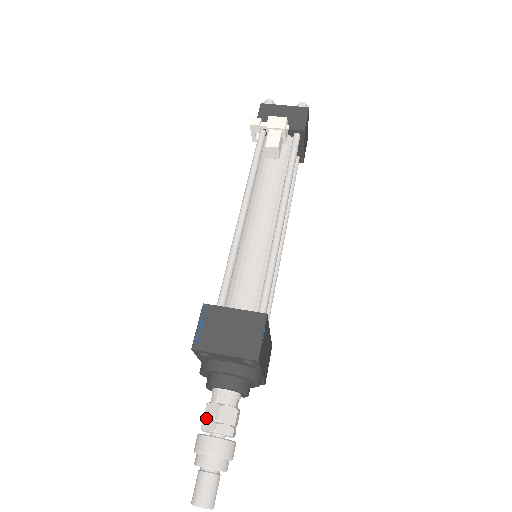
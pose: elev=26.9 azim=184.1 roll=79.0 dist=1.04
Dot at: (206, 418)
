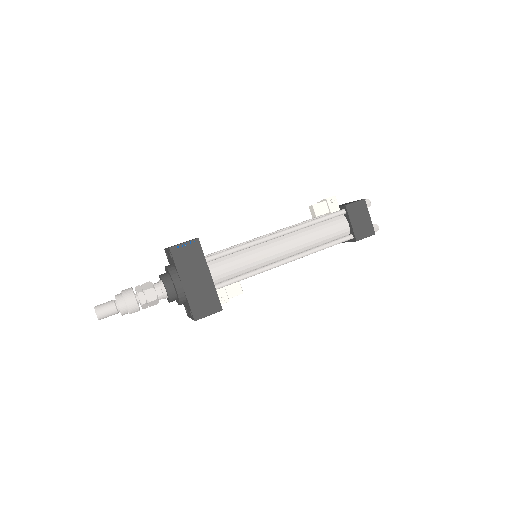
Dot at: occluded
